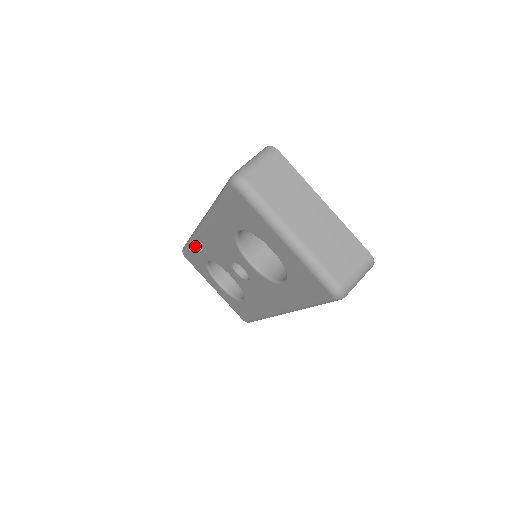
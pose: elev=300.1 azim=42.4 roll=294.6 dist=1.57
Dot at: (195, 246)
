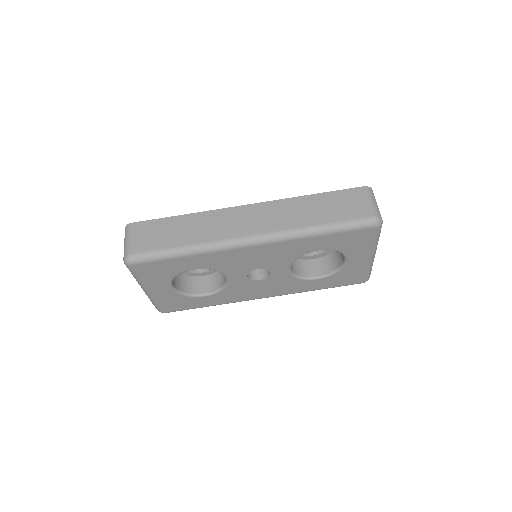
Dot at: (196, 258)
